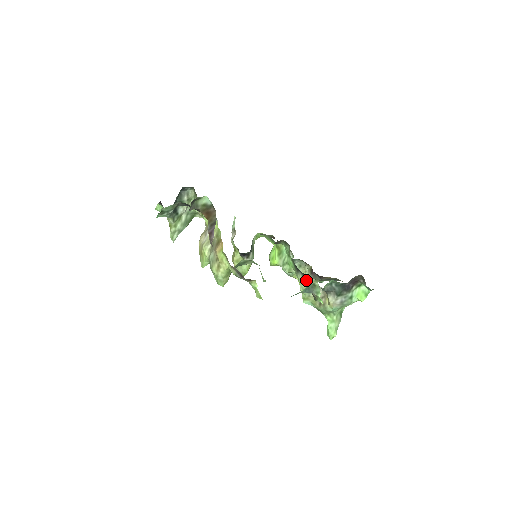
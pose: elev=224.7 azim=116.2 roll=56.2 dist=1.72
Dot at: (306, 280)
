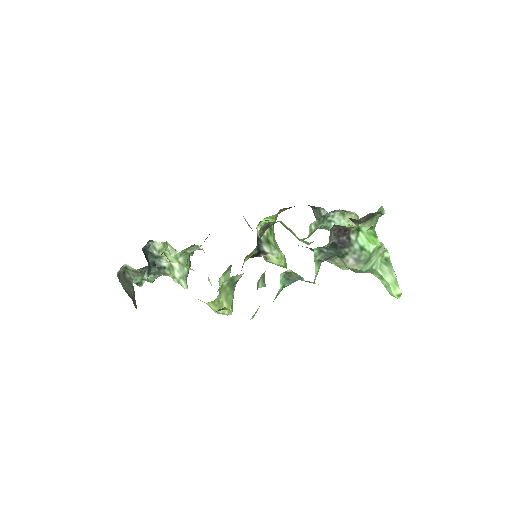
Dot at: occluded
